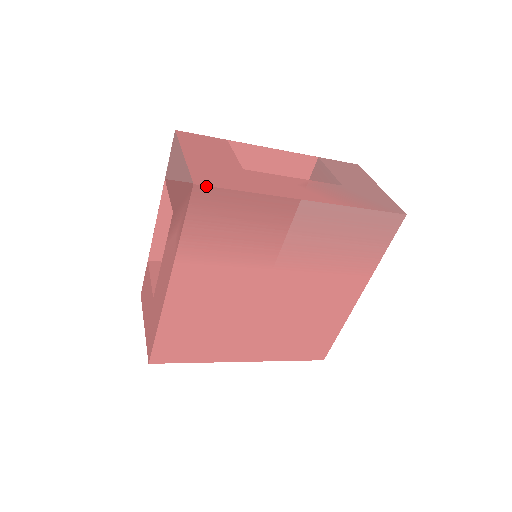
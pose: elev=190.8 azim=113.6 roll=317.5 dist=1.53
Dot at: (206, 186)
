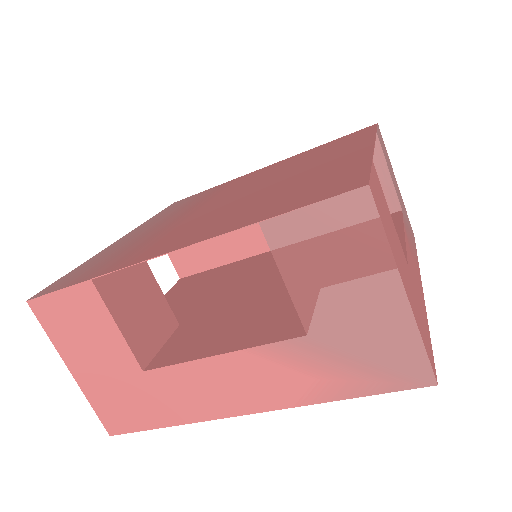
Dot at: (435, 372)
